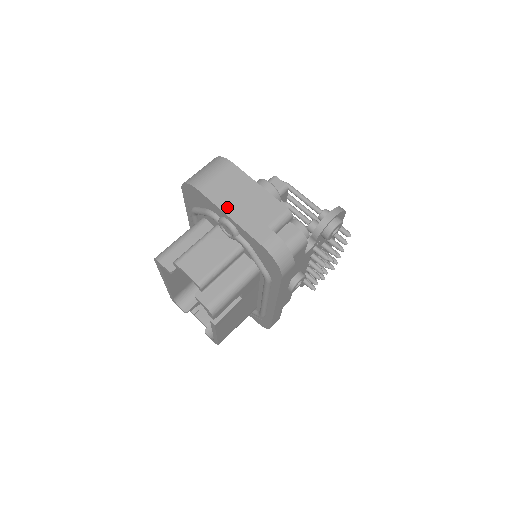
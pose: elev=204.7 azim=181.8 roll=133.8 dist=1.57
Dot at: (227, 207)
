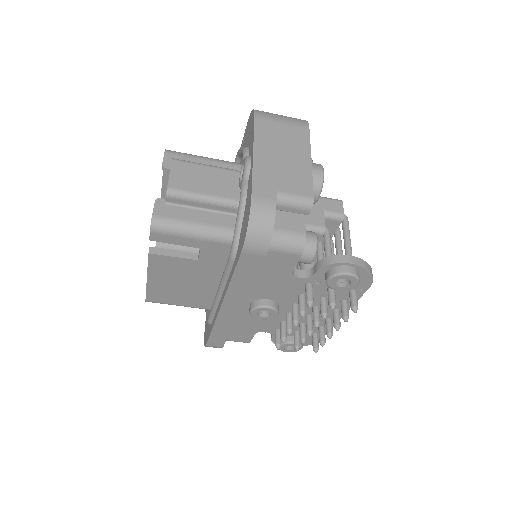
Dot at: (261, 147)
